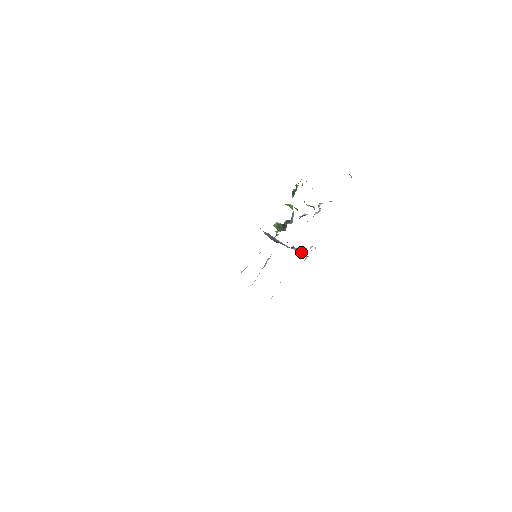
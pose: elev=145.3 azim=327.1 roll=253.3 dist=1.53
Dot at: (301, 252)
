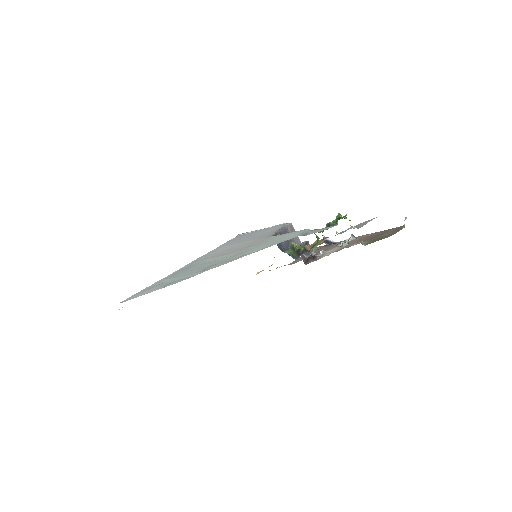
Dot at: (308, 257)
